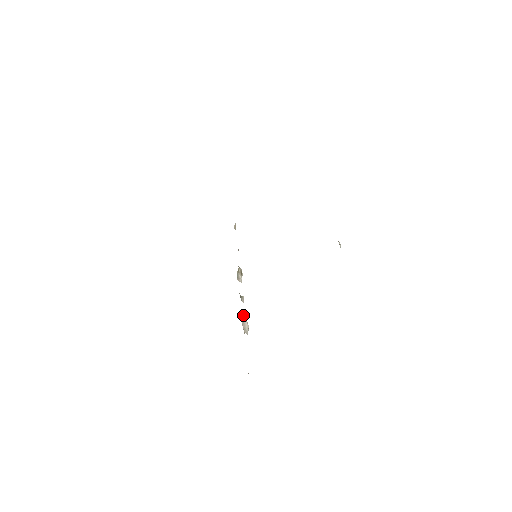
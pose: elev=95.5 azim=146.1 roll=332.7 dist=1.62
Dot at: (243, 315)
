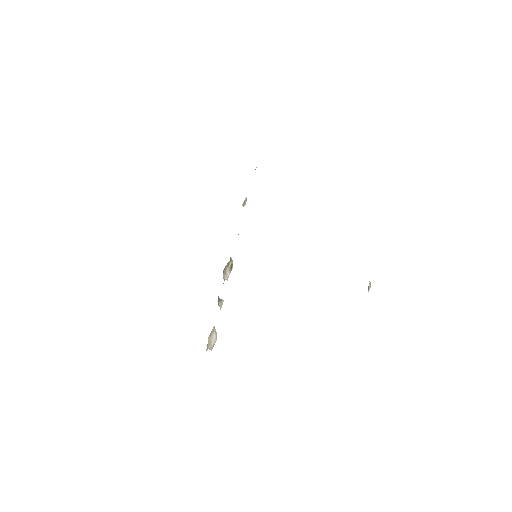
Dot at: occluded
